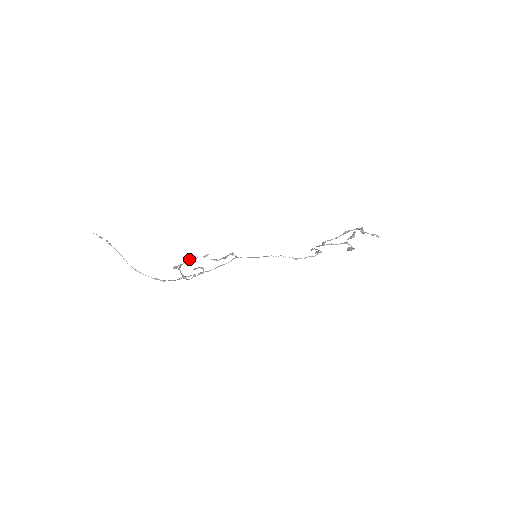
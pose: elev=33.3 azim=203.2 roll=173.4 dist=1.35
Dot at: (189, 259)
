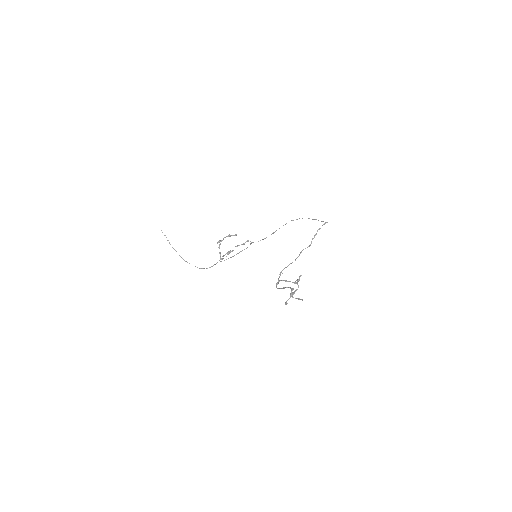
Dot at: (225, 237)
